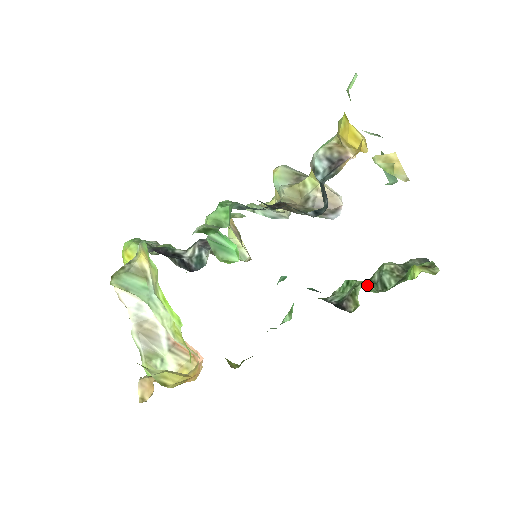
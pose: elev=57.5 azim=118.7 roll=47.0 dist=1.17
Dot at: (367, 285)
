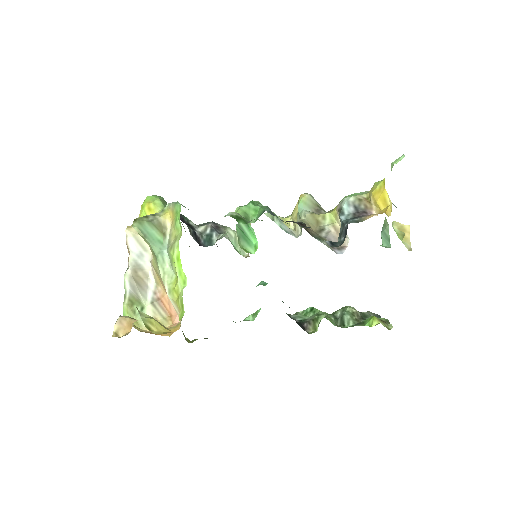
Dot at: (330, 317)
